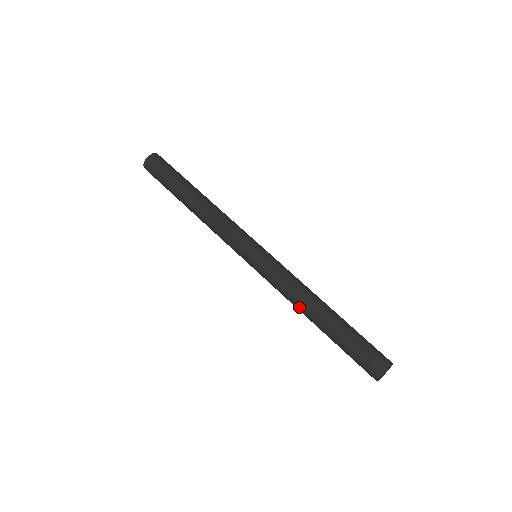
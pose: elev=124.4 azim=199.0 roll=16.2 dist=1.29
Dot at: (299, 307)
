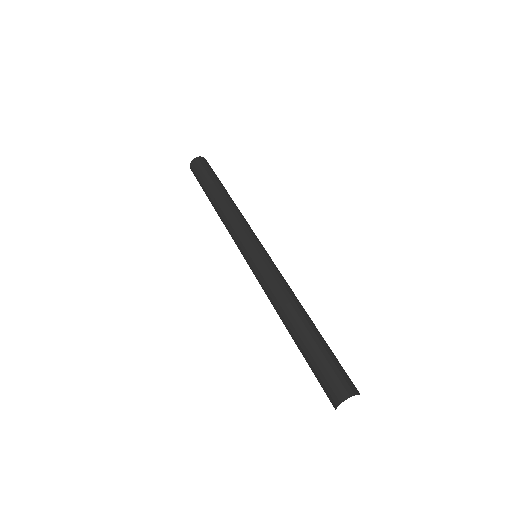
Dot at: (280, 306)
